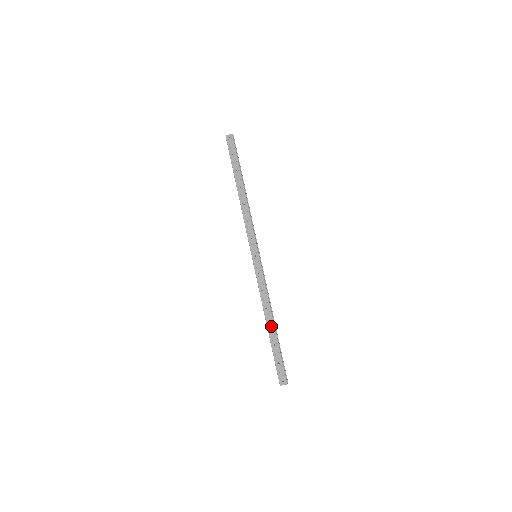
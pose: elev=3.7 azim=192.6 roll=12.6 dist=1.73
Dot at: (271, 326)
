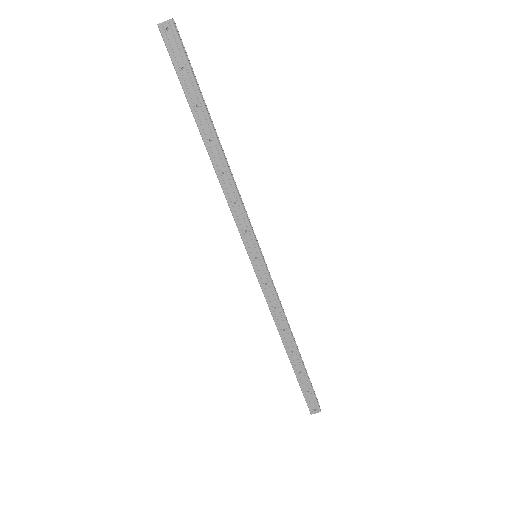
Dot at: occluded
